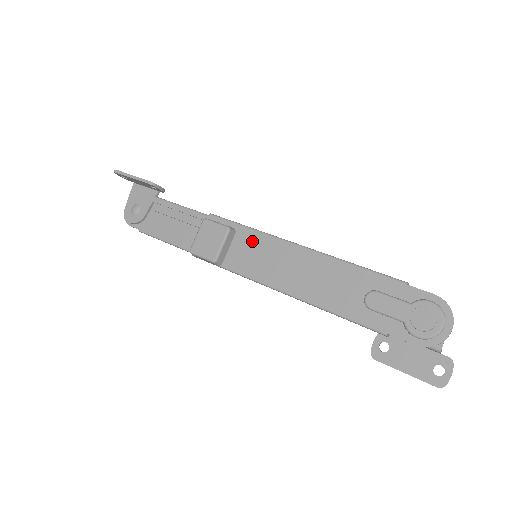
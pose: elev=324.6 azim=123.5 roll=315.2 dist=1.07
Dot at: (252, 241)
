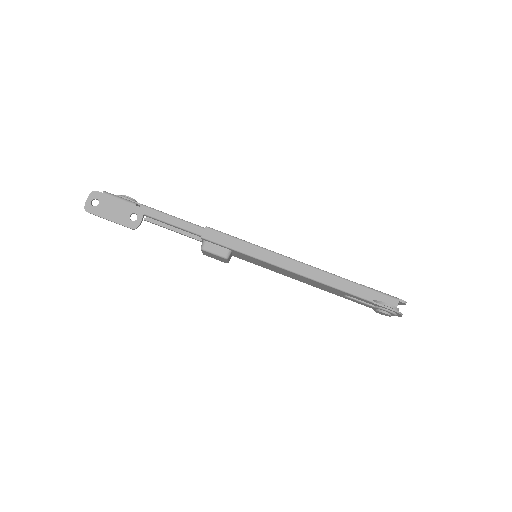
Dot at: (249, 258)
